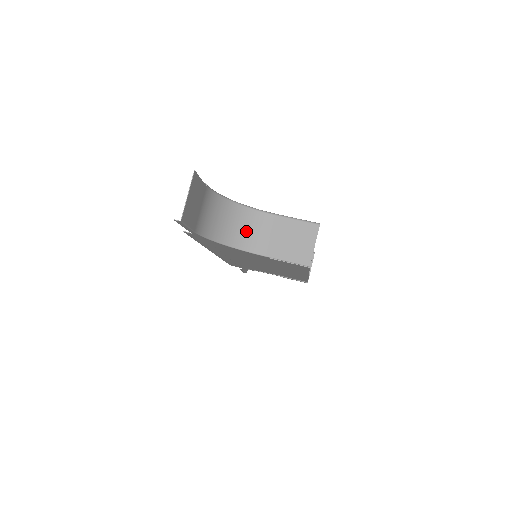
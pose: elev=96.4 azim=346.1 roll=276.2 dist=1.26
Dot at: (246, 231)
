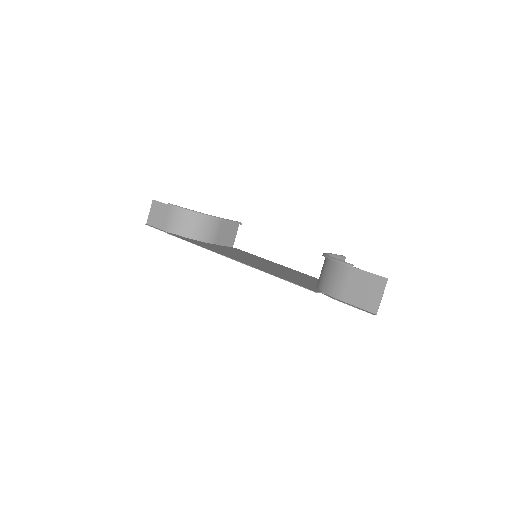
Dot at: occluded
